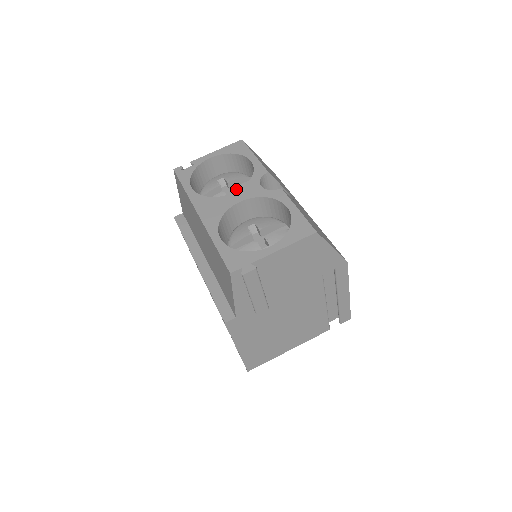
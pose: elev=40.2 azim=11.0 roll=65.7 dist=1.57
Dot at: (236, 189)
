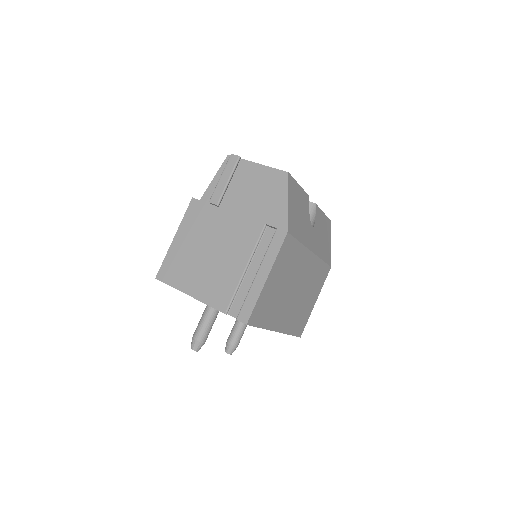
Dot at: occluded
